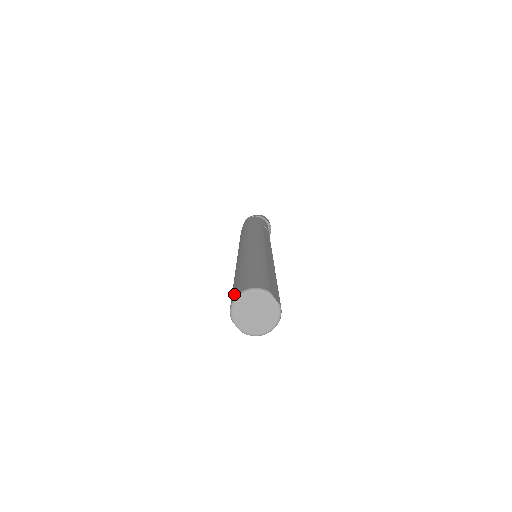
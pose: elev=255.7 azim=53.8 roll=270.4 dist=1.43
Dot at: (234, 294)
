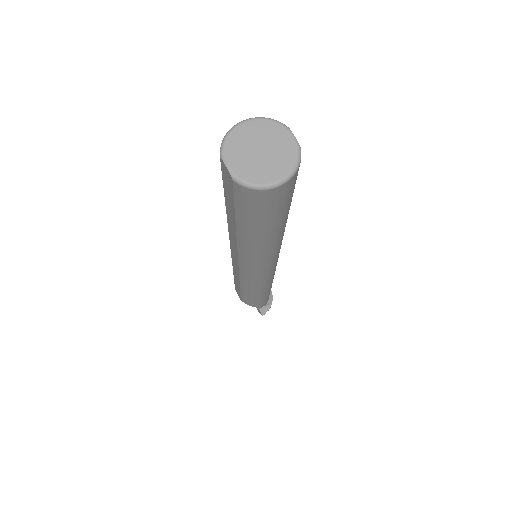
Dot at: occluded
